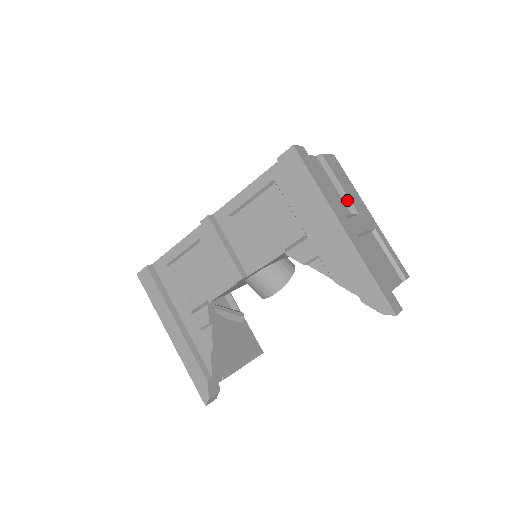
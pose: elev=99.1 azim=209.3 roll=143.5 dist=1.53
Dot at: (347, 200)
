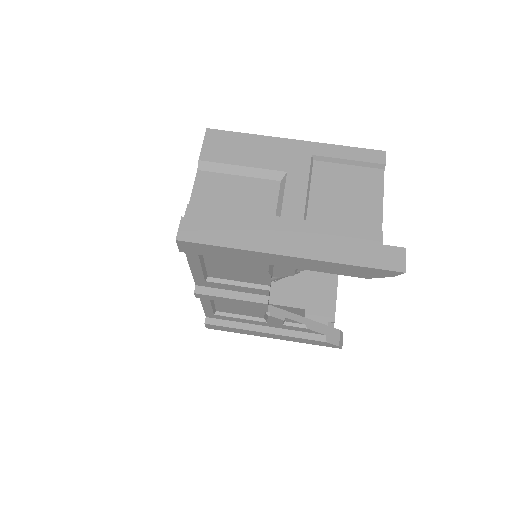
Dot at: (264, 173)
